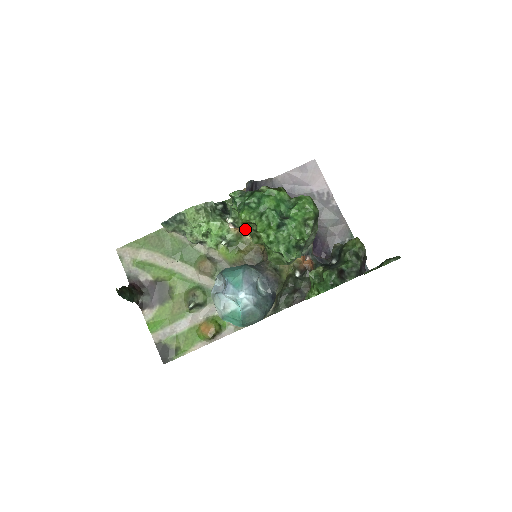
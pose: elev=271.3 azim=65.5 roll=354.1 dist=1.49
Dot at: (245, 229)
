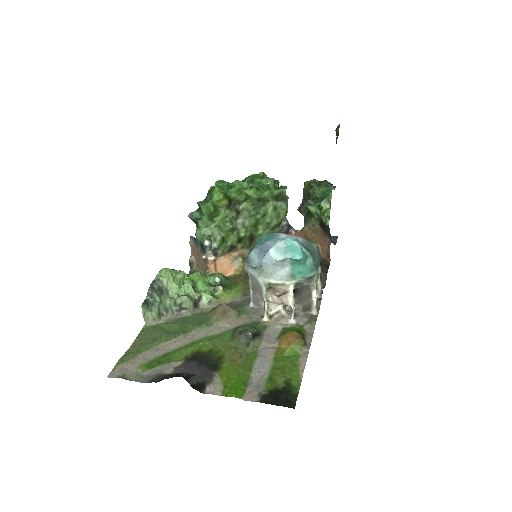
Dot at: (227, 224)
